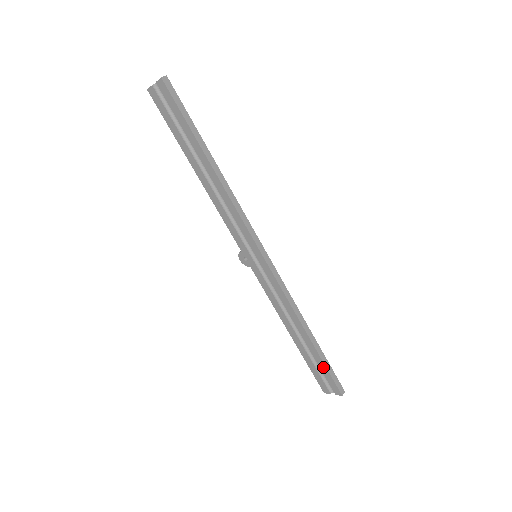
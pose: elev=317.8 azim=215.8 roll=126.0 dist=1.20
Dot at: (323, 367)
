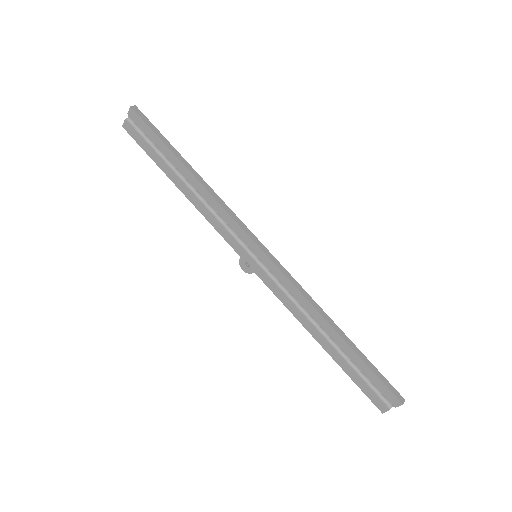
Dot at: (367, 370)
